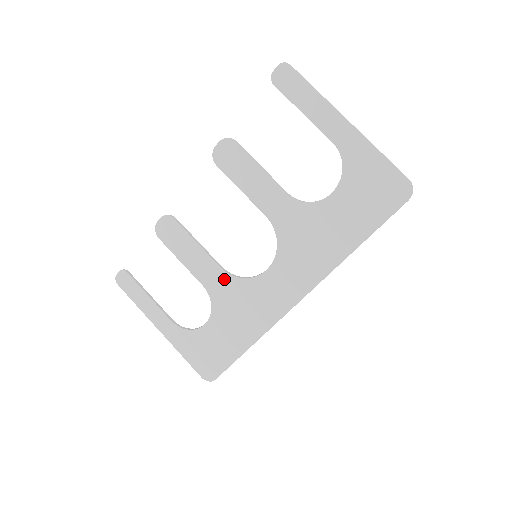
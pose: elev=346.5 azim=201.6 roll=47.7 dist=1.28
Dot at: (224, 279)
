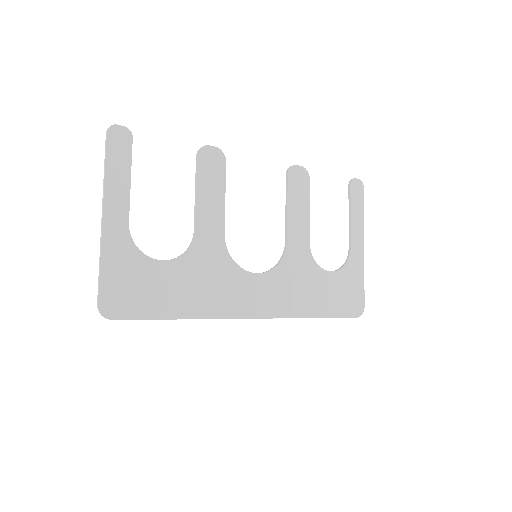
Dot at: (218, 245)
